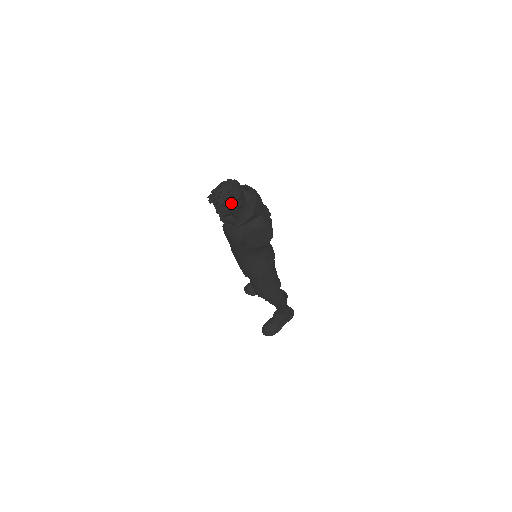
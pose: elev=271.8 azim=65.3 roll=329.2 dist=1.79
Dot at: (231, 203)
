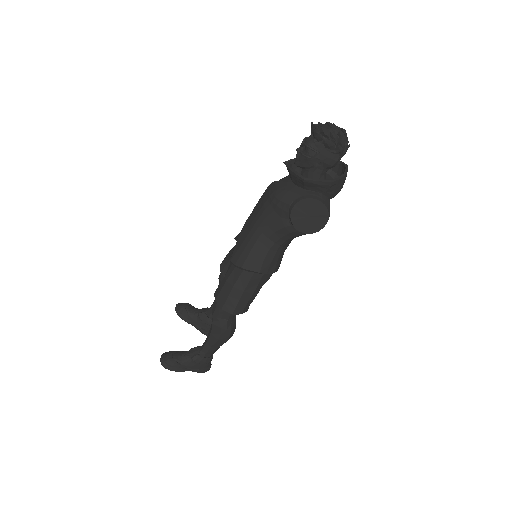
Dot at: (328, 149)
